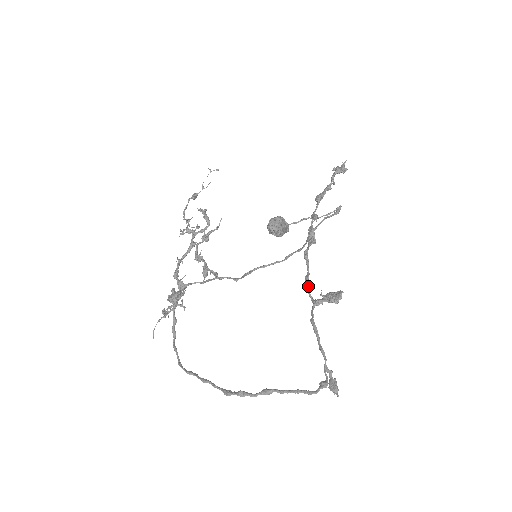
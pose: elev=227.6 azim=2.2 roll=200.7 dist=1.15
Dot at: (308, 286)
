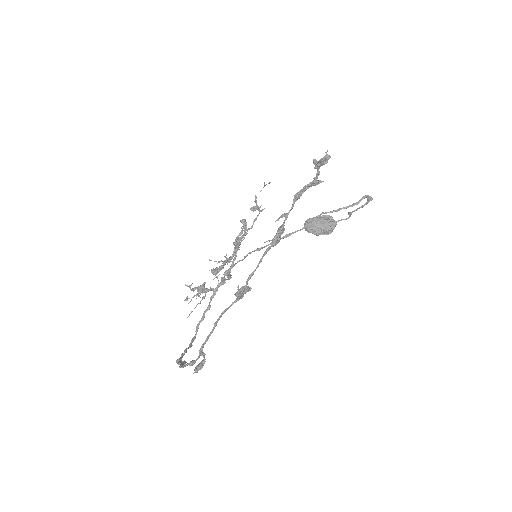
Dot at: (246, 282)
